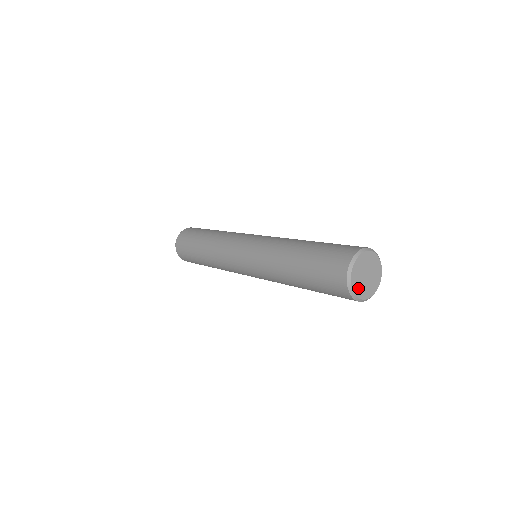
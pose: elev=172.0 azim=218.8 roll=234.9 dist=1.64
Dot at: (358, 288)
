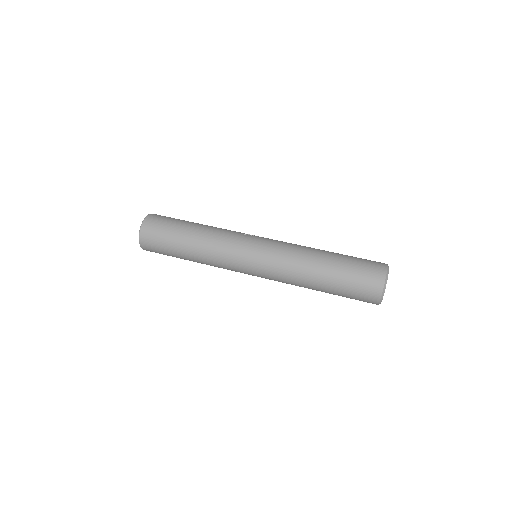
Dot at: occluded
